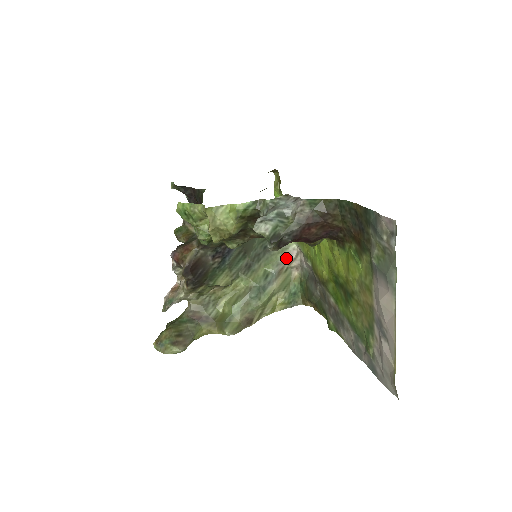
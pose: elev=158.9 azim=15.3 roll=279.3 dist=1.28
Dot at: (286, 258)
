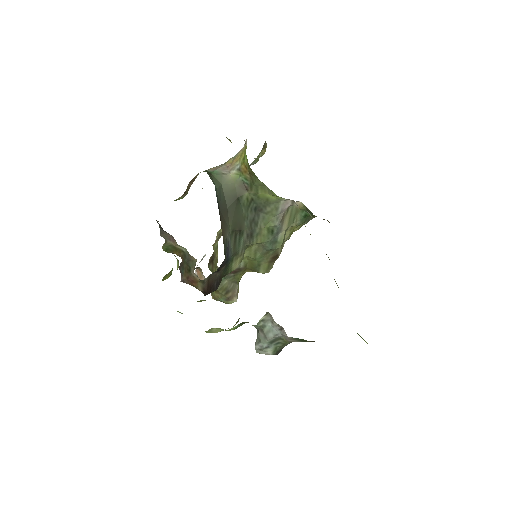
Dot at: (282, 210)
